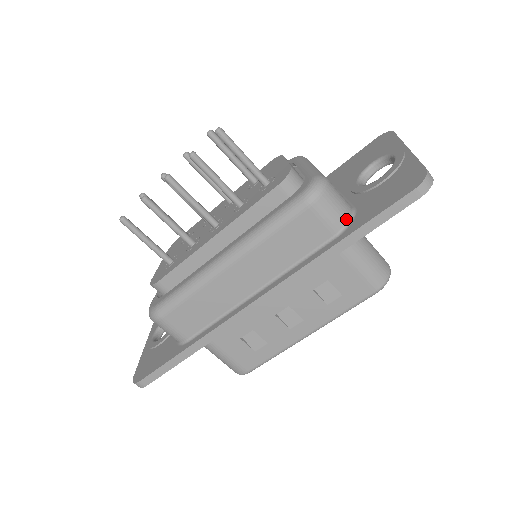
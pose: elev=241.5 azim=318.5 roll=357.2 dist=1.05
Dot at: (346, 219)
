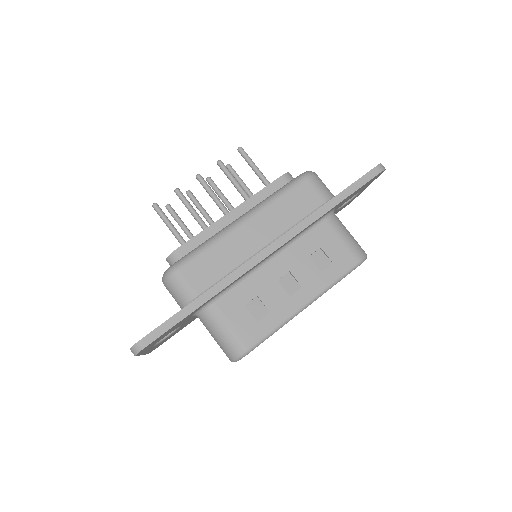
Dot at: (331, 195)
